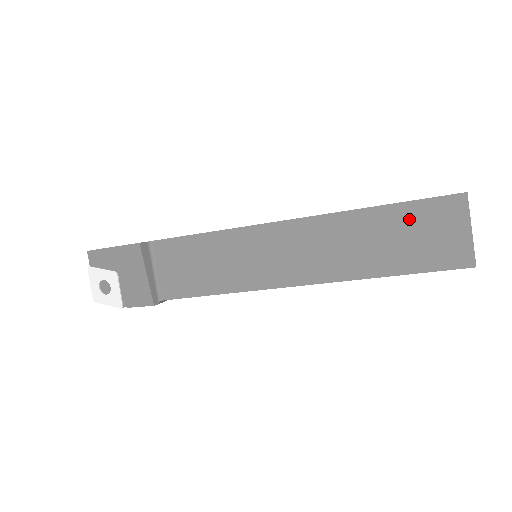
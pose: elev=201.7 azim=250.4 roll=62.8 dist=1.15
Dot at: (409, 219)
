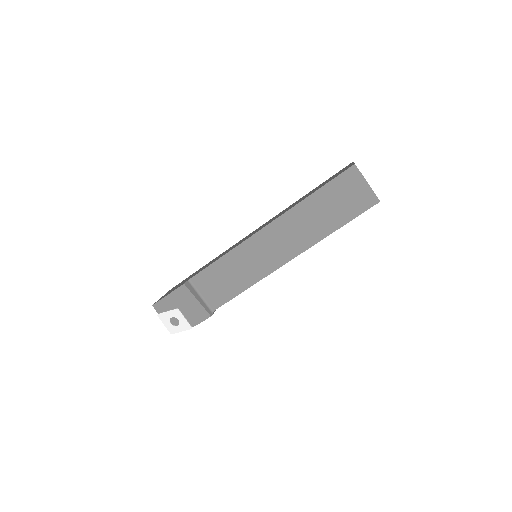
Dot at: (332, 193)
